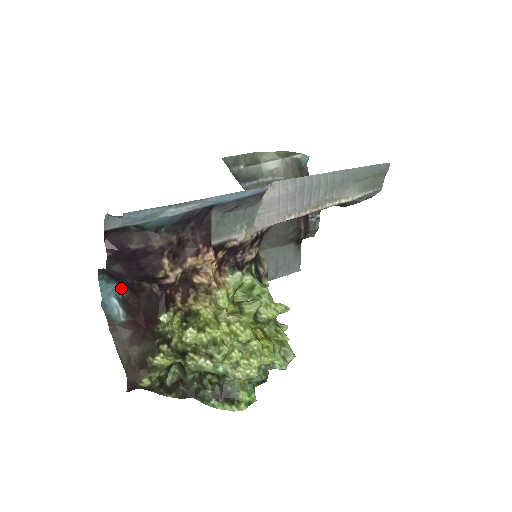
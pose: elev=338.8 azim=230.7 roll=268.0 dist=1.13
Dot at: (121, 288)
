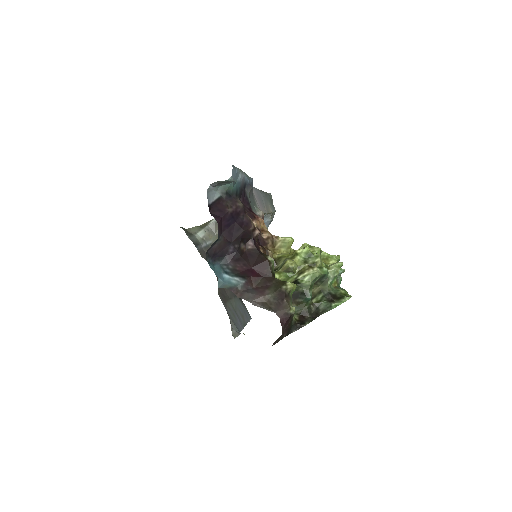
Dot at: (225, 264)
